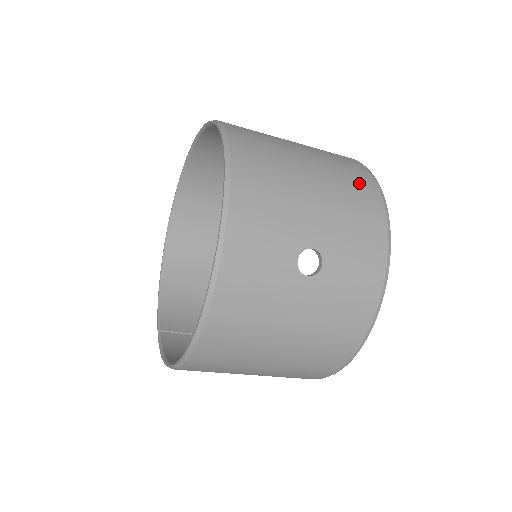
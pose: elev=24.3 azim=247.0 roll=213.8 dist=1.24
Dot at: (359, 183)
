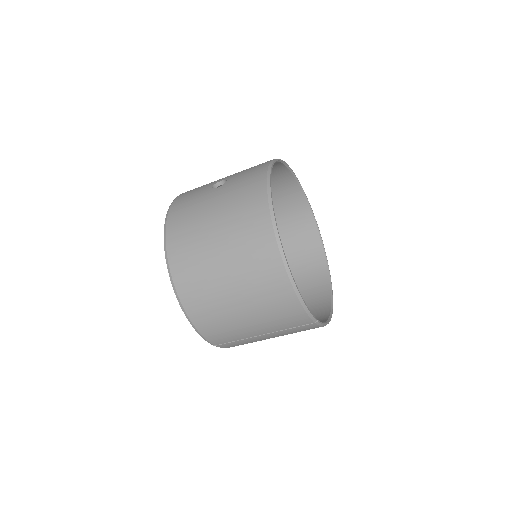
Dot at: occluded
